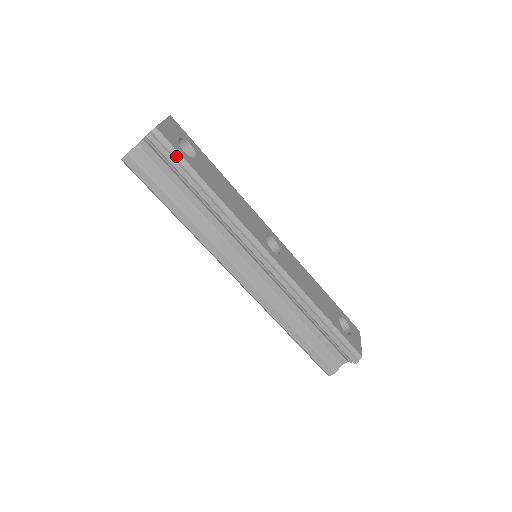
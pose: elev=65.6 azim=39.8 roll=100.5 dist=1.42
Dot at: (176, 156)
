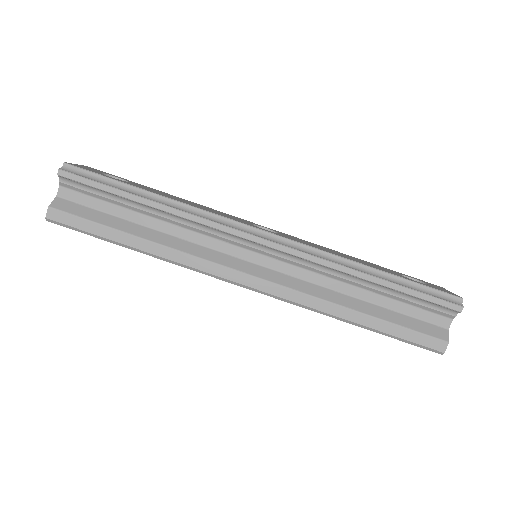
Dot at: (100, 179)
